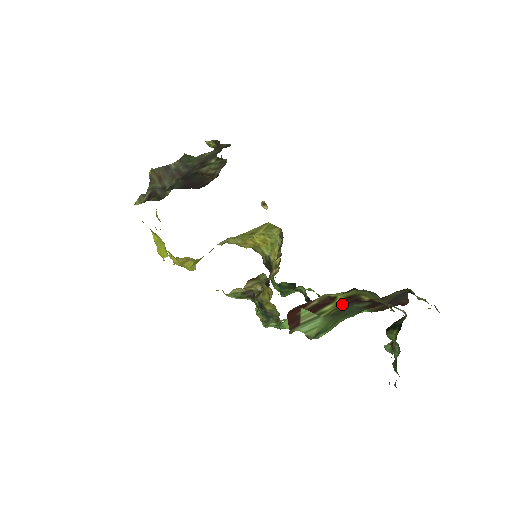
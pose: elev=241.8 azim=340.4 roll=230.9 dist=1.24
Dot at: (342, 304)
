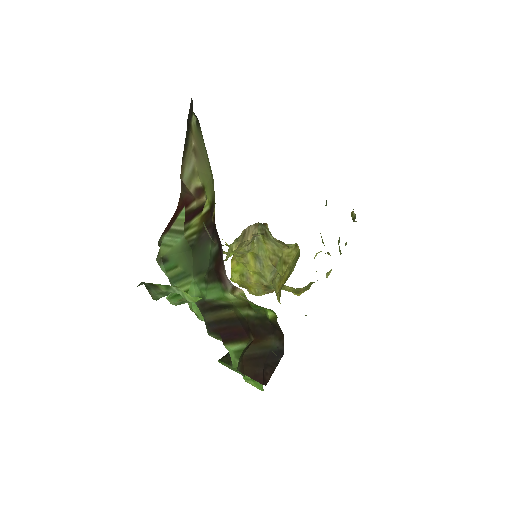
Dot at: occluded
